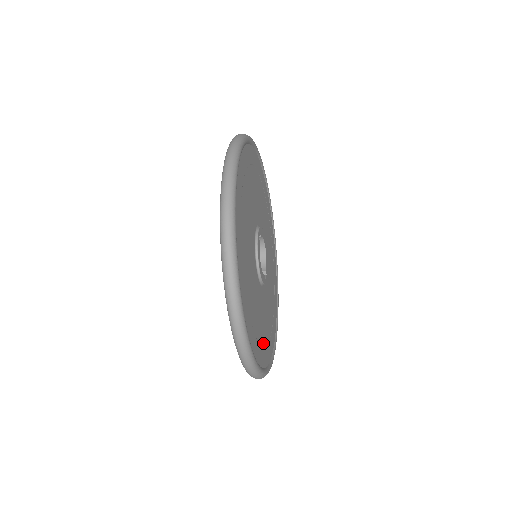
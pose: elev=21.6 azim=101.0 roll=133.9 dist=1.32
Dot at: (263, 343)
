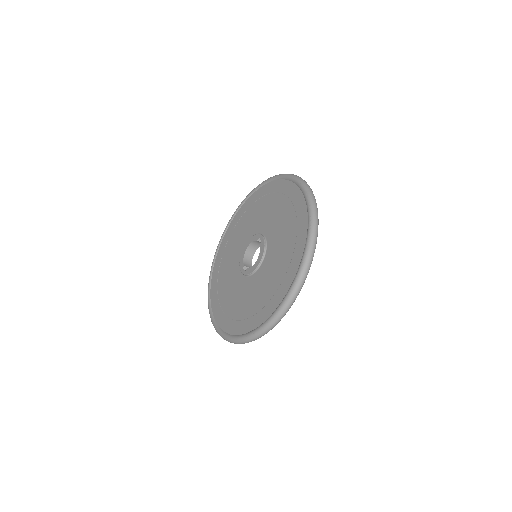
Dot at: occluded
